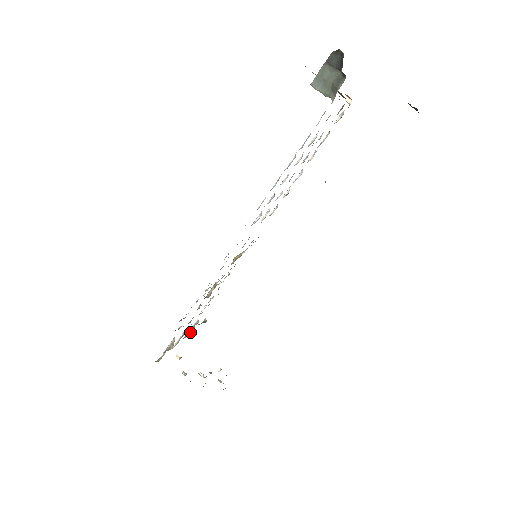
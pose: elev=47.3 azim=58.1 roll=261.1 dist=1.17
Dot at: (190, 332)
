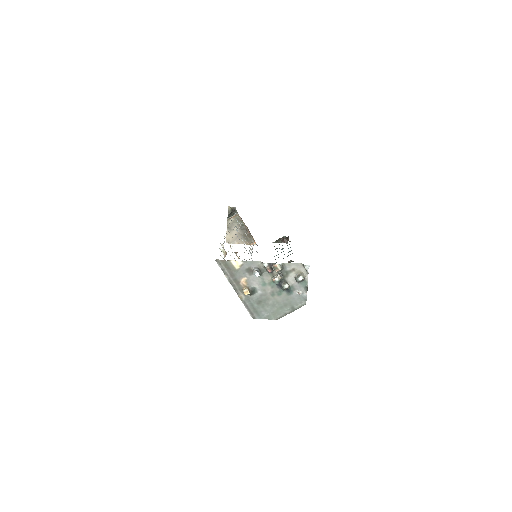
Dot at: occluded
